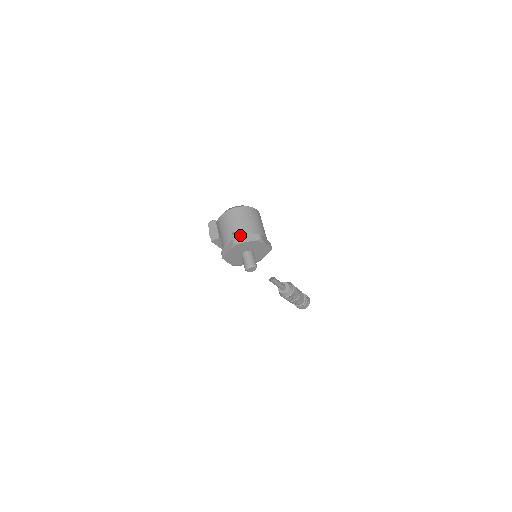
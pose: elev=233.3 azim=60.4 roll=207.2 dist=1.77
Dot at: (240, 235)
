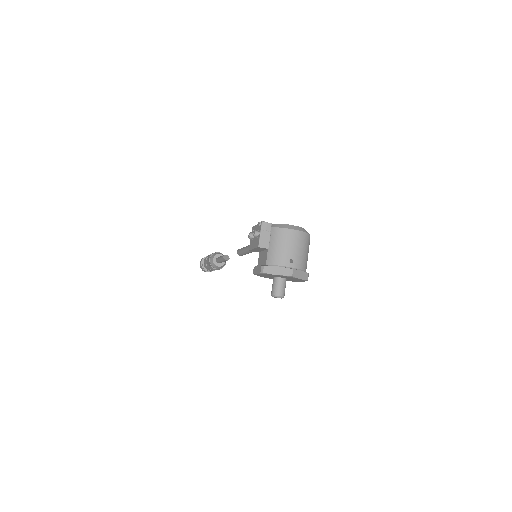
Dot at: (297, 267)
